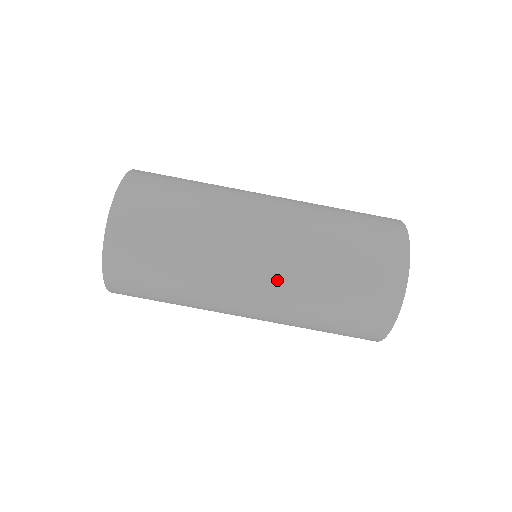
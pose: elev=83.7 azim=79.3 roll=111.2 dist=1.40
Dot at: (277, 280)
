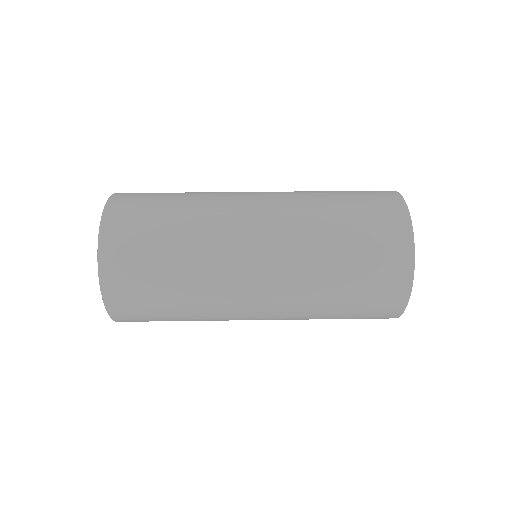
Dot at: (281, 237)
